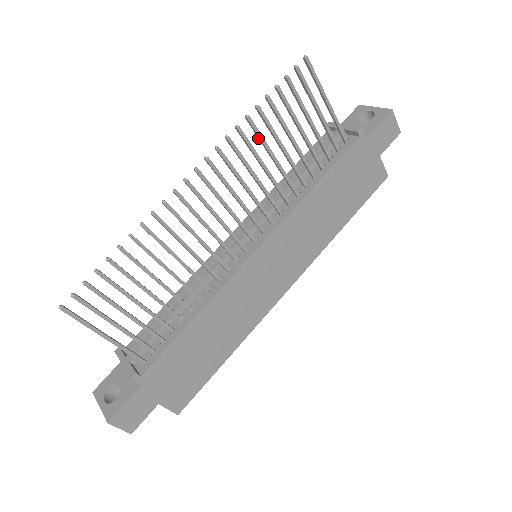
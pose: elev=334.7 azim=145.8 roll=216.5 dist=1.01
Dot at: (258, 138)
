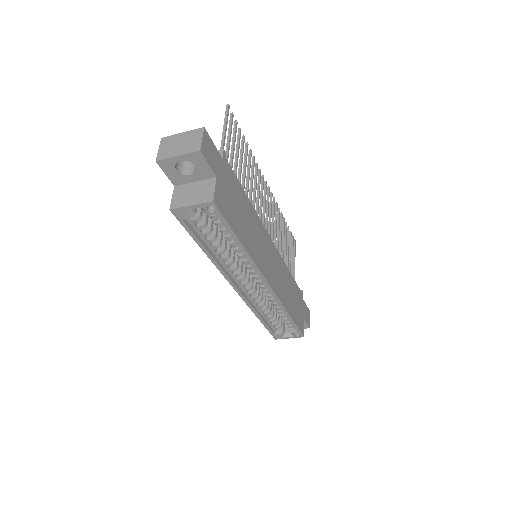
Dot at: (280, 225)
